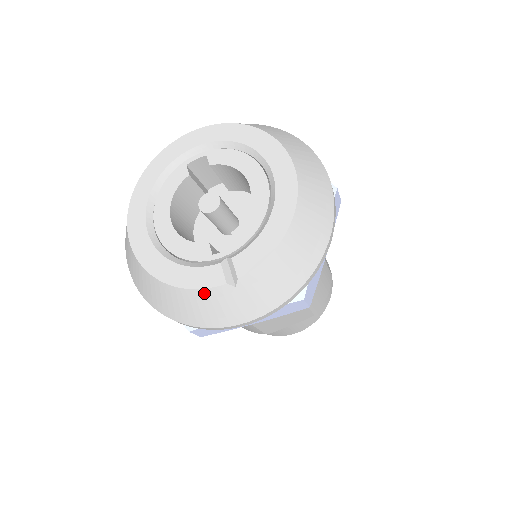
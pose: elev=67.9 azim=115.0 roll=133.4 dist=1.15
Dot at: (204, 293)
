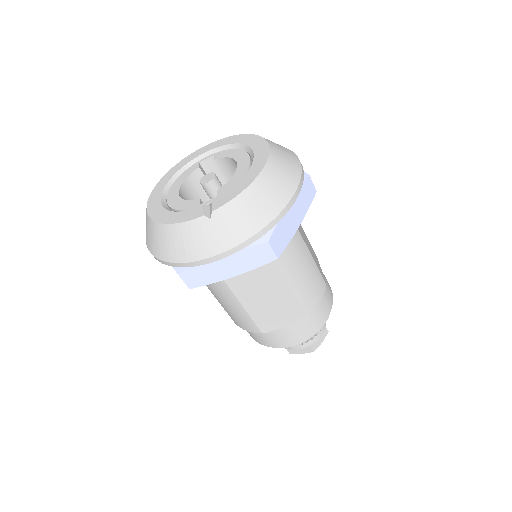
Dot at: (187, 226)
